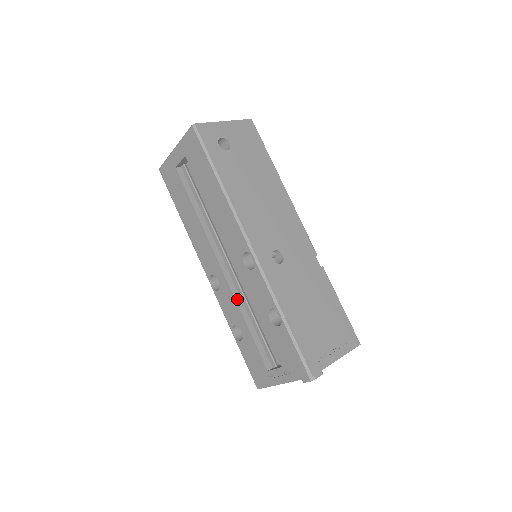
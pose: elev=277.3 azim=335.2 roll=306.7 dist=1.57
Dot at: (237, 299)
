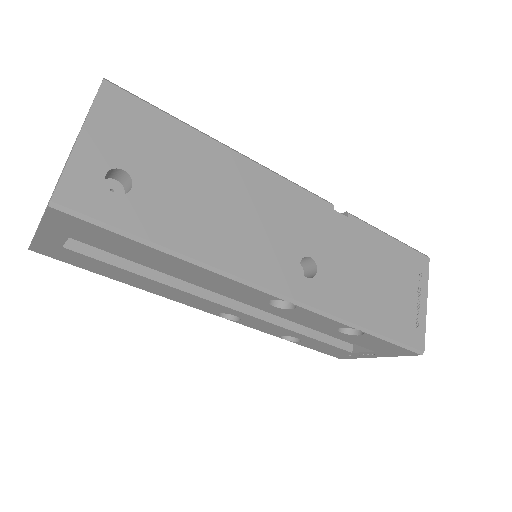
Dot at: (275, 322)
